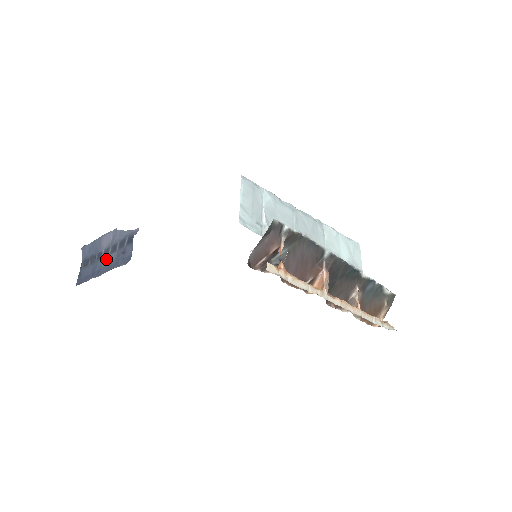
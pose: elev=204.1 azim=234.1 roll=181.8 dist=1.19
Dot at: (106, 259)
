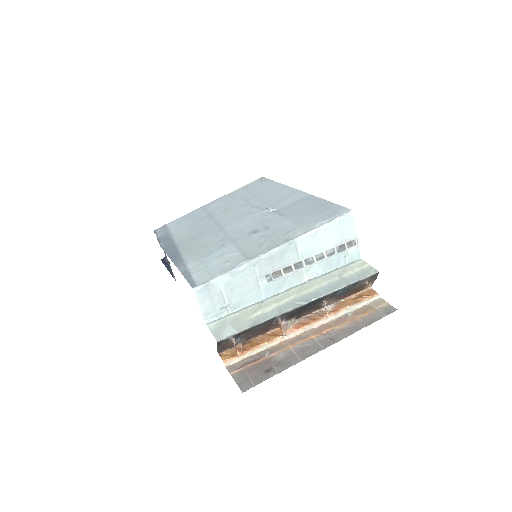
Dot at: occluded
